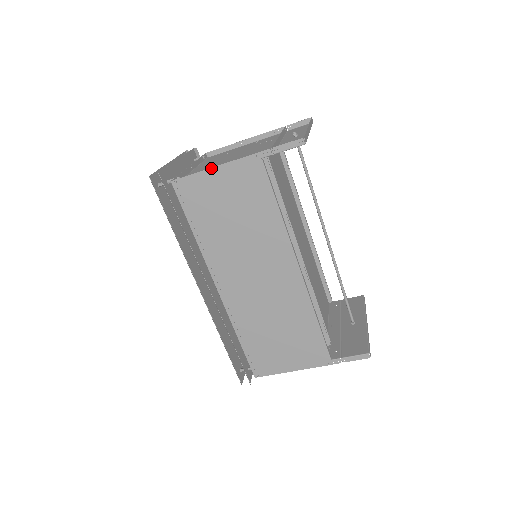
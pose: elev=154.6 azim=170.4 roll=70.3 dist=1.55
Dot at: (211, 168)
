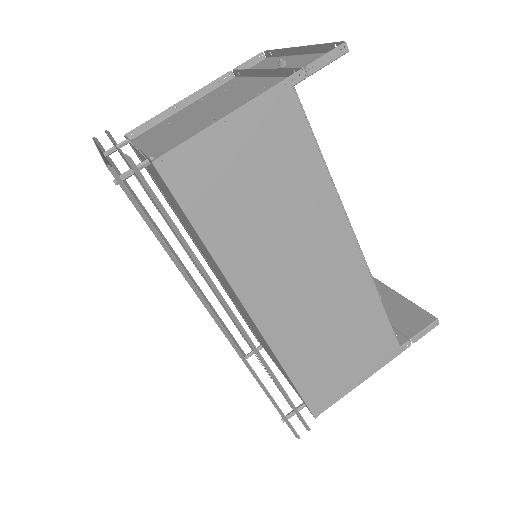
Dot at: (218, 121)
